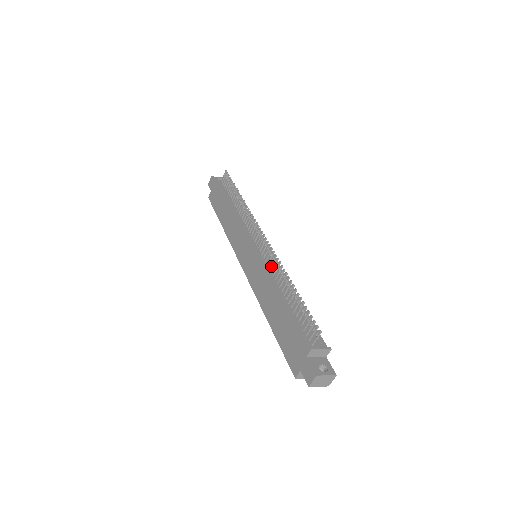
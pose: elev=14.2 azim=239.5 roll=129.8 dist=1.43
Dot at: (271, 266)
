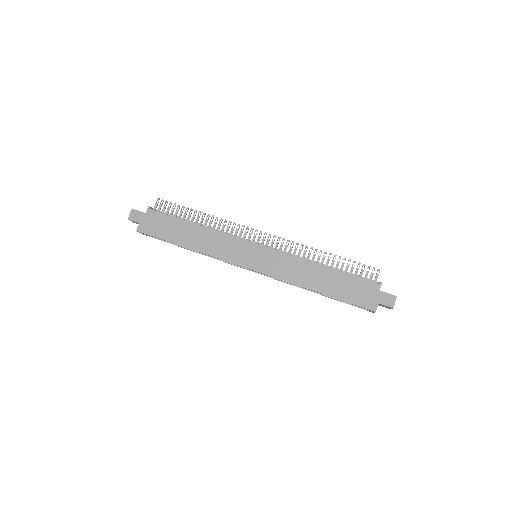
Dot at: occluded
